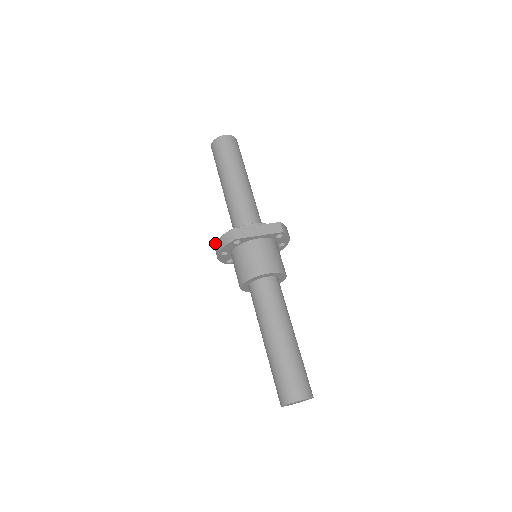
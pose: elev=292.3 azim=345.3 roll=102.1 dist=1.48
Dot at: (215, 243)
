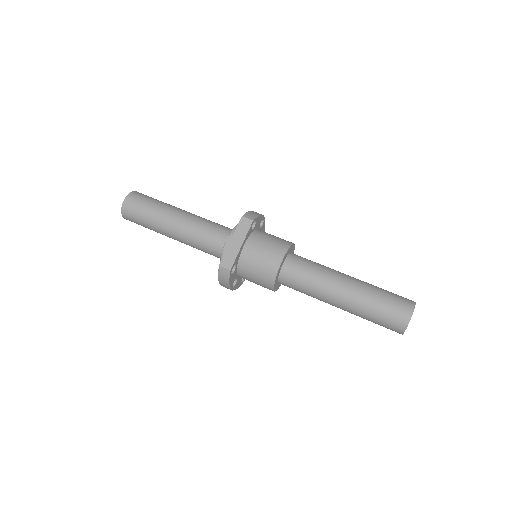
Dot at: occluded
